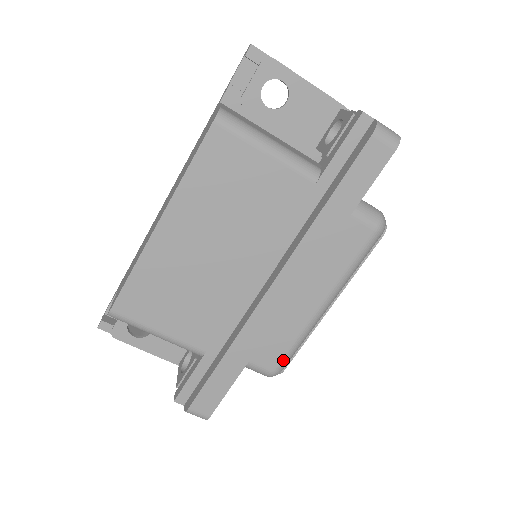
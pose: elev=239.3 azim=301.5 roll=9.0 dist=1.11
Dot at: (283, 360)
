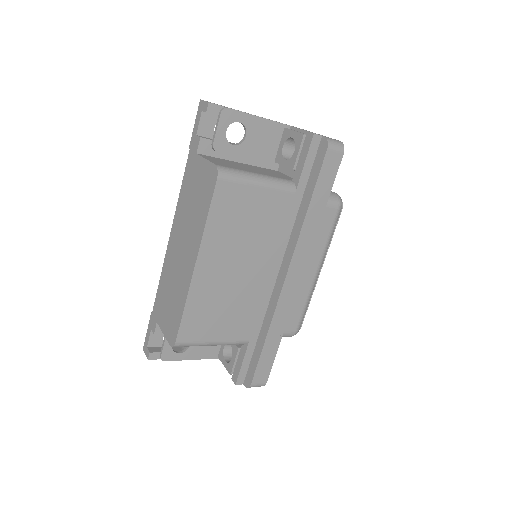
Dot at: (300, 321)
